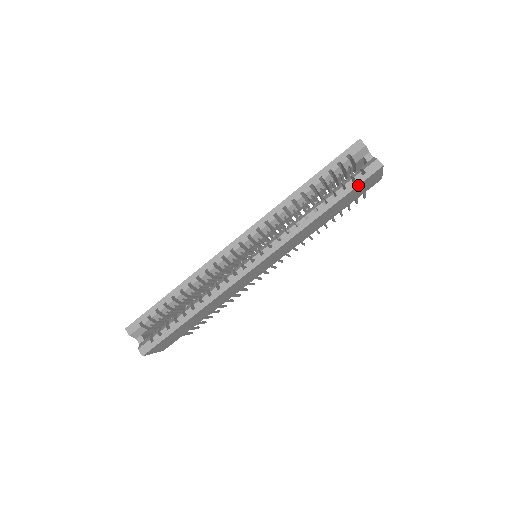
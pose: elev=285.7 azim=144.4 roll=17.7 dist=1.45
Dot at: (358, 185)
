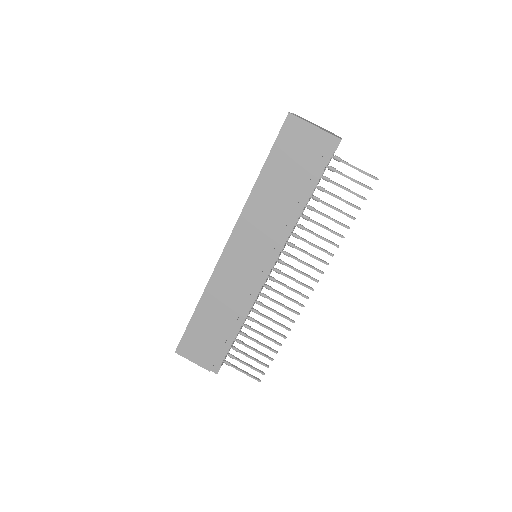
Dot at: (276, 140)
